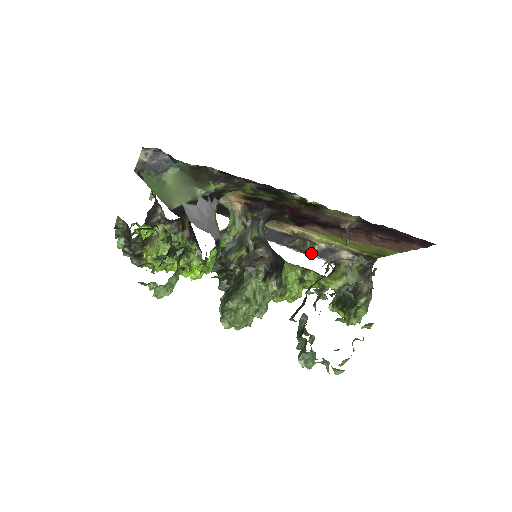
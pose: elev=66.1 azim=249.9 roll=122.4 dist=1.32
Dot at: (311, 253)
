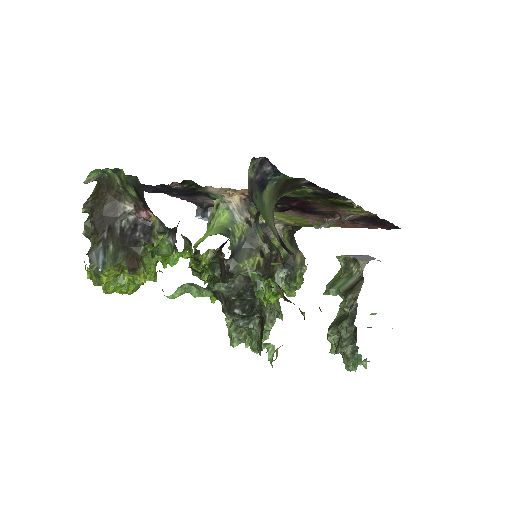
Dot at: occluded
